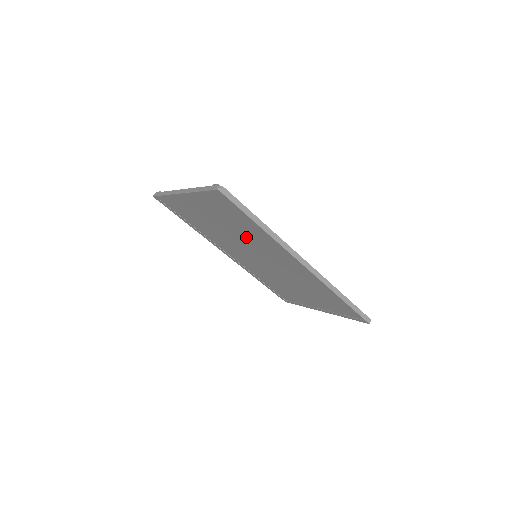
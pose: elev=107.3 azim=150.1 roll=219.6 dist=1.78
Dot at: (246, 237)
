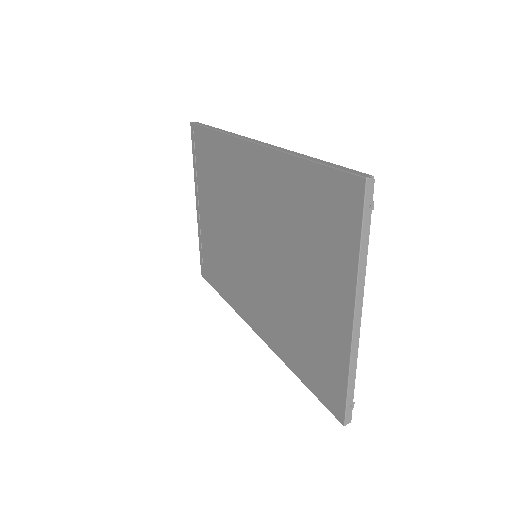
Dot at: (227, 195)
